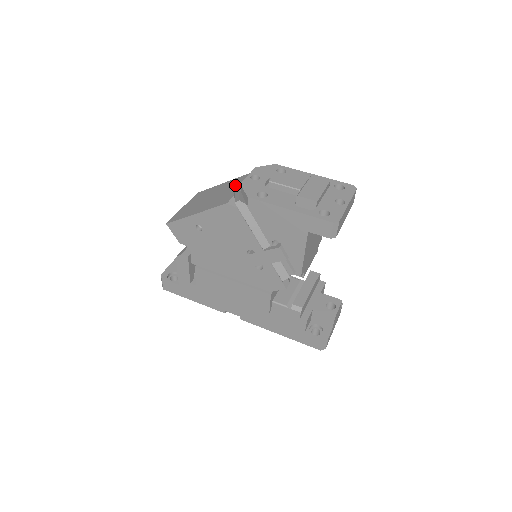
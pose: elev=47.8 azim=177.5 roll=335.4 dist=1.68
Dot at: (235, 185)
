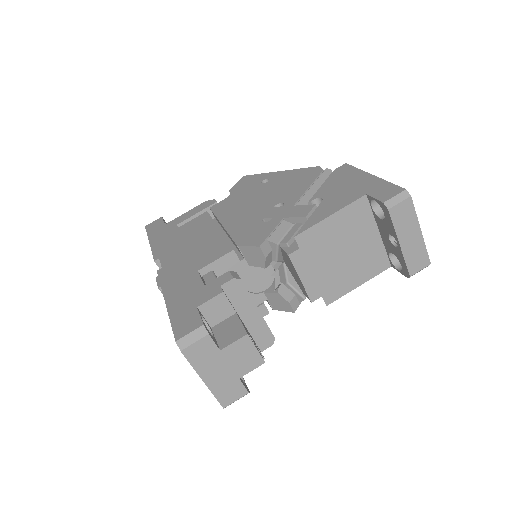
Dot at: occluded
